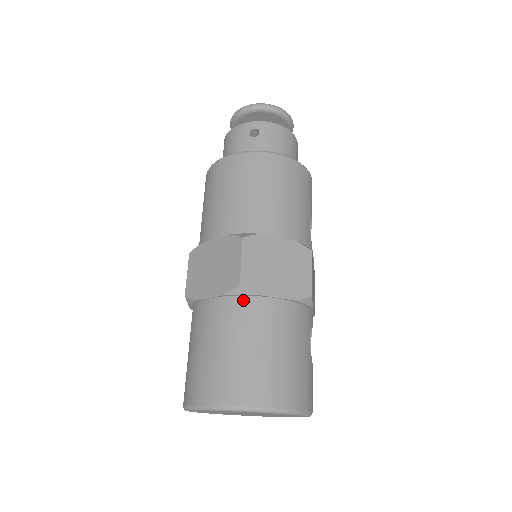
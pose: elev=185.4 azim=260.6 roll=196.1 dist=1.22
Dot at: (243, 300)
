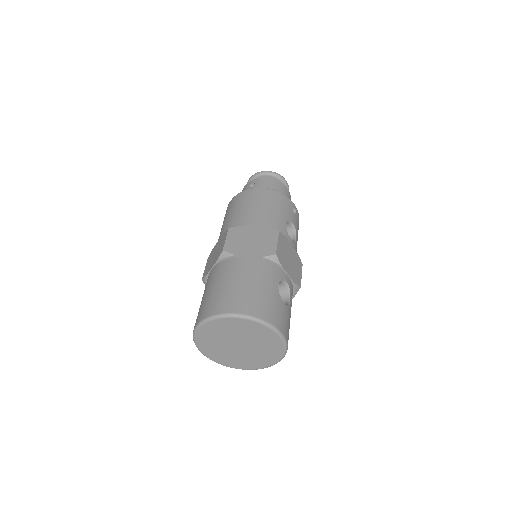
Dot at: (227, 261)
